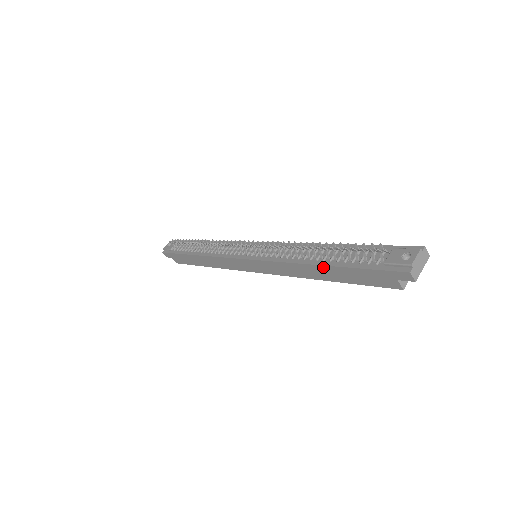
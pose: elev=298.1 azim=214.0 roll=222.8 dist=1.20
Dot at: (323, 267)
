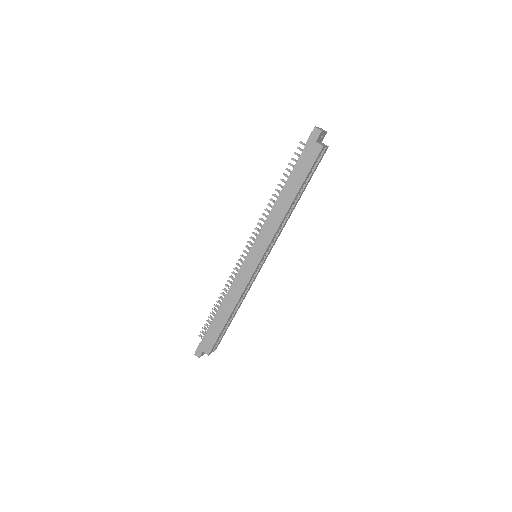
Dot at: (285, 187)
